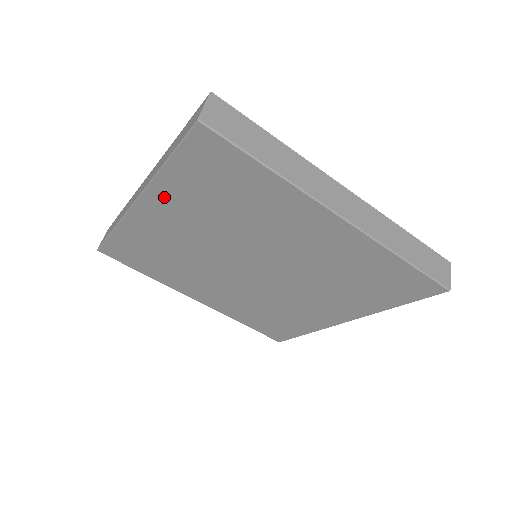
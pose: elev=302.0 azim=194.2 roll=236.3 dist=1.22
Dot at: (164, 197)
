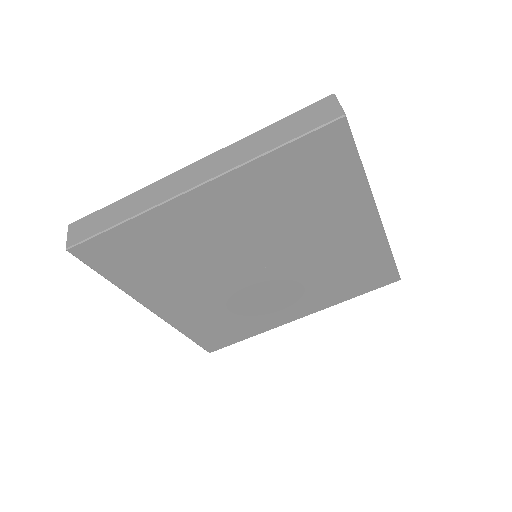
Dot at: (148, 294)
